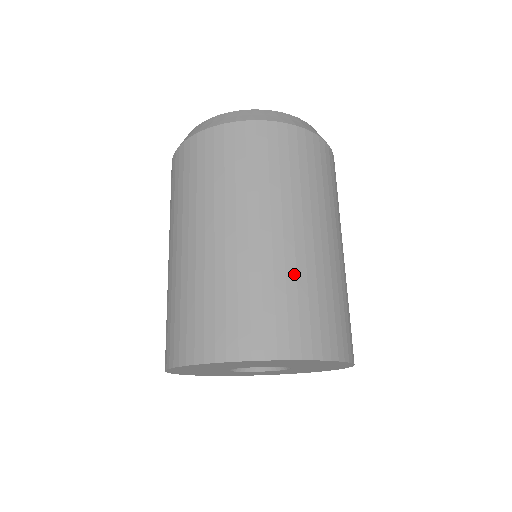
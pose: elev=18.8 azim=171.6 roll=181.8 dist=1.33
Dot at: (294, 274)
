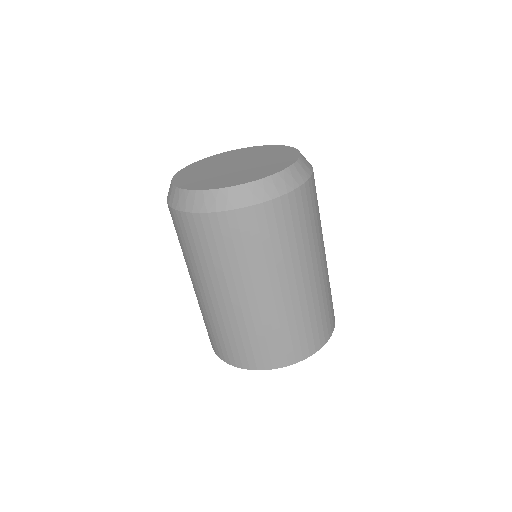
Dot at: (312, 305)
